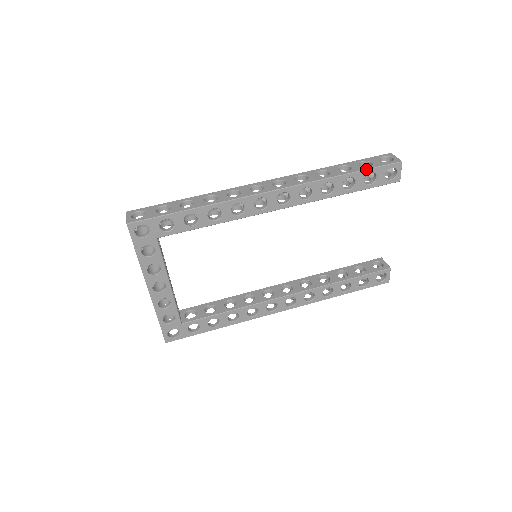
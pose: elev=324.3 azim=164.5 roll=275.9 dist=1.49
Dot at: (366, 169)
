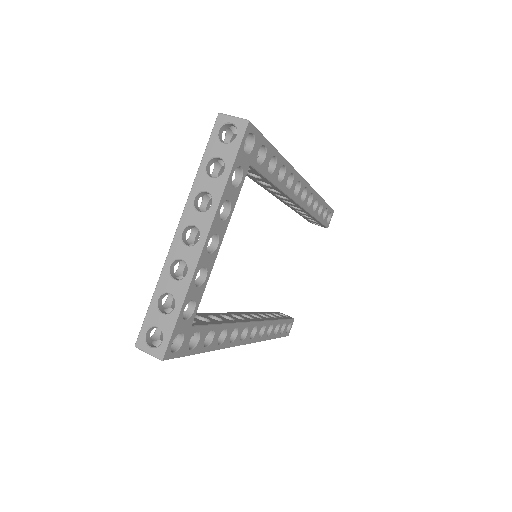
Dot at: occluded
